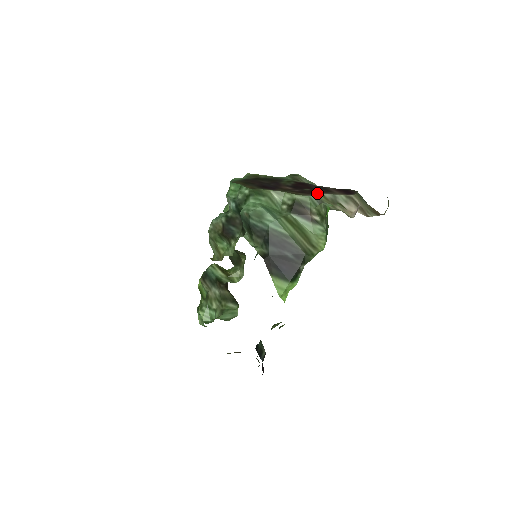
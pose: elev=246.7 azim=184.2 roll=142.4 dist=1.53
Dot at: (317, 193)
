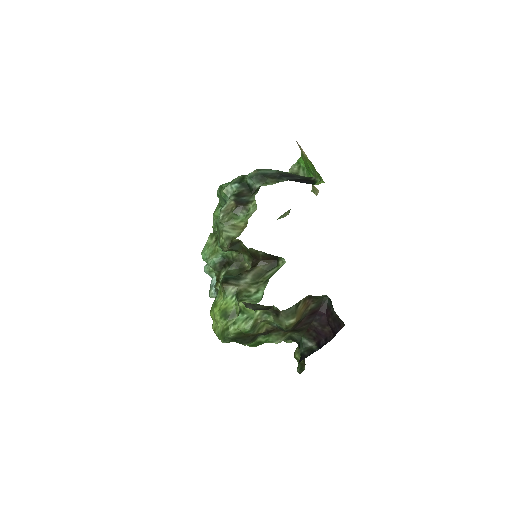
Dot at: occluded
